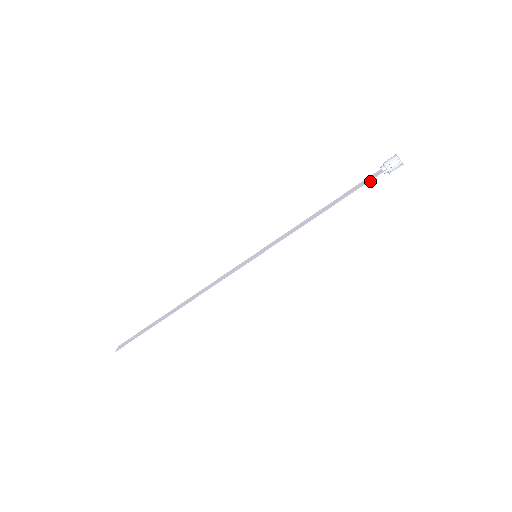
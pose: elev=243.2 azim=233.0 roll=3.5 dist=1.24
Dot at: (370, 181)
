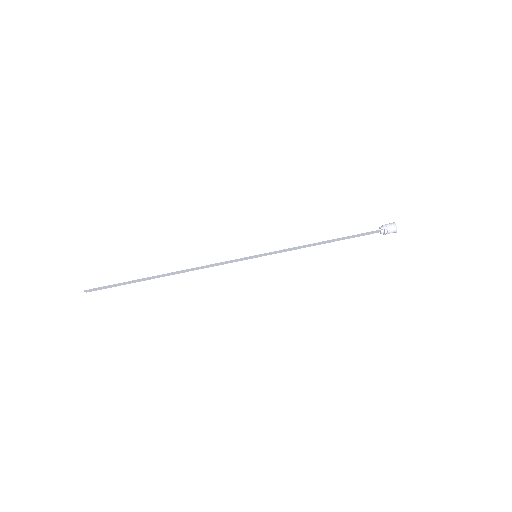
Dot at: (369, 231)
